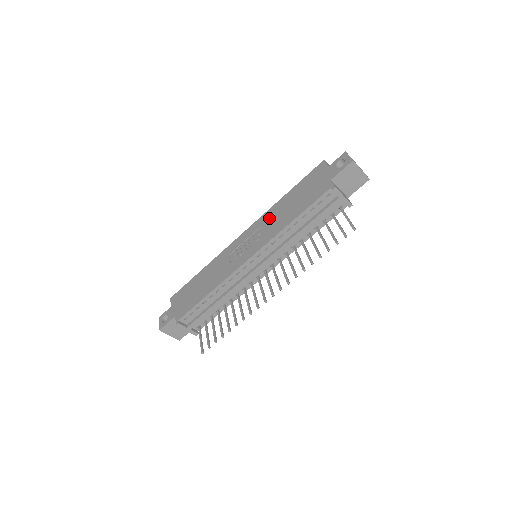
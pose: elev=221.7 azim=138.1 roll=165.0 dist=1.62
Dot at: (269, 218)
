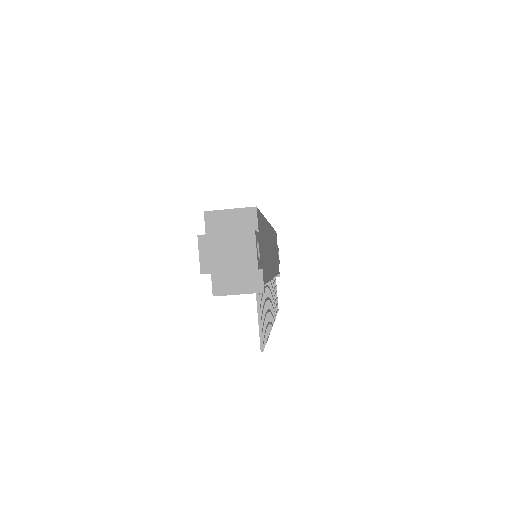
Dot at: occluded
